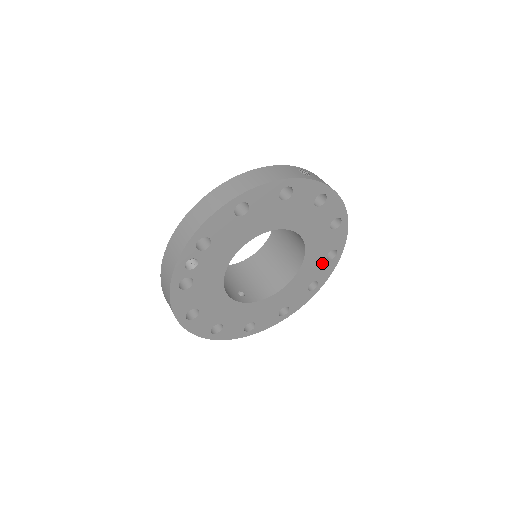
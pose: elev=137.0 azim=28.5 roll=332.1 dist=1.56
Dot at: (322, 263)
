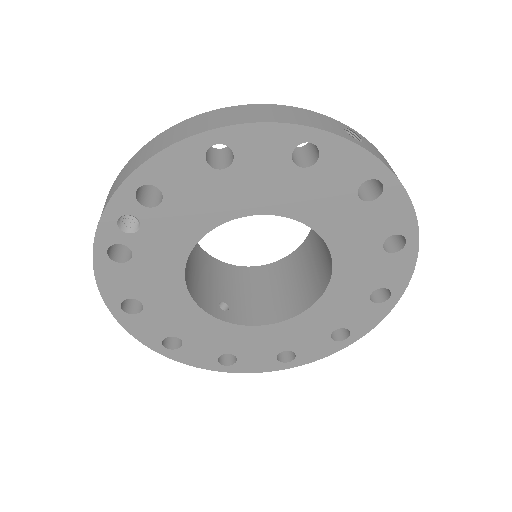
Dot at: (361, 303)
